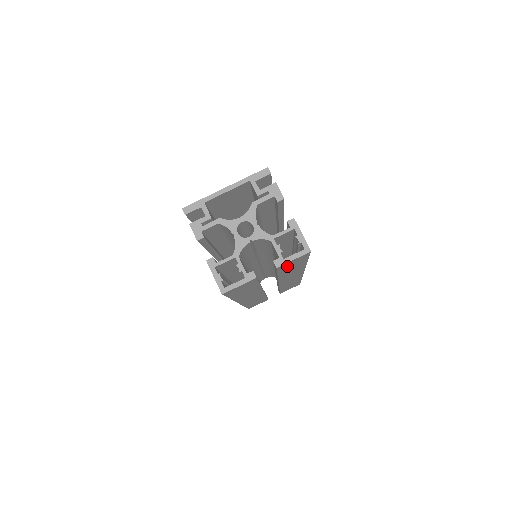
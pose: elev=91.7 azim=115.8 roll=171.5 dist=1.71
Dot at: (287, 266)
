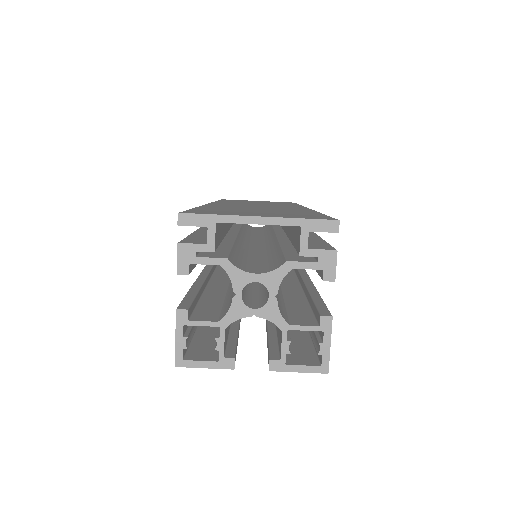
Dot at: occluded
